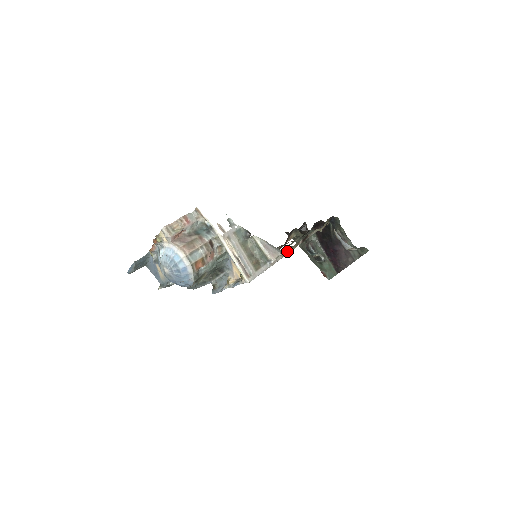
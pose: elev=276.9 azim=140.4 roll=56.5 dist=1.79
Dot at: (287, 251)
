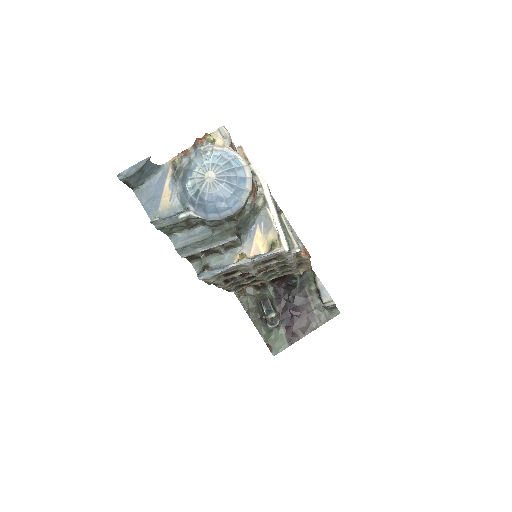
Dot at: (297, 259)
